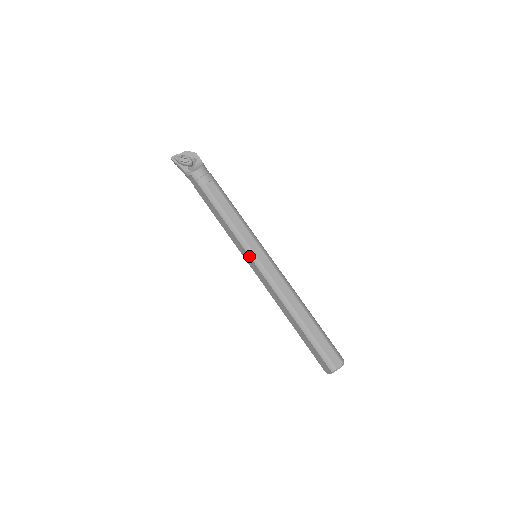
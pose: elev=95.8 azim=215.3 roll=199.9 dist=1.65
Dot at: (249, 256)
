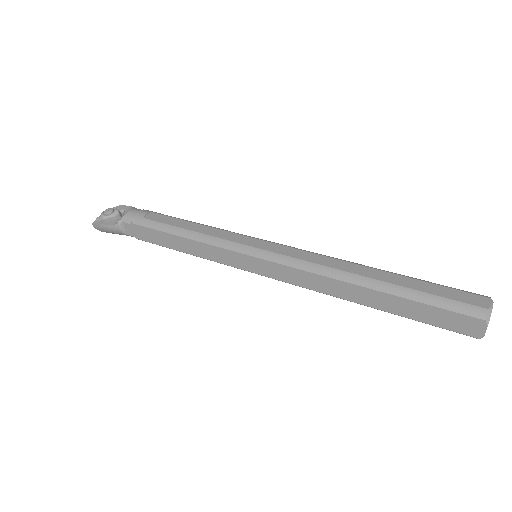
Dot at: (244, 254)
